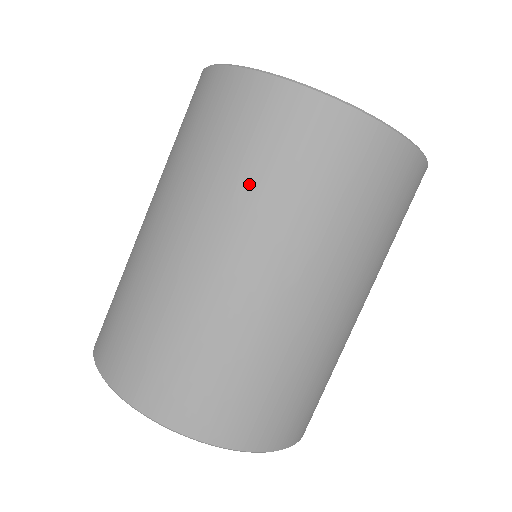
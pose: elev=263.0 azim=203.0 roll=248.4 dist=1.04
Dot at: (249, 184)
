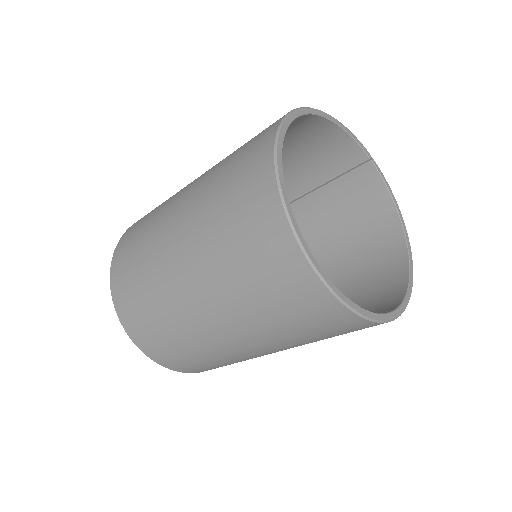
Dot at: (221, 245)
